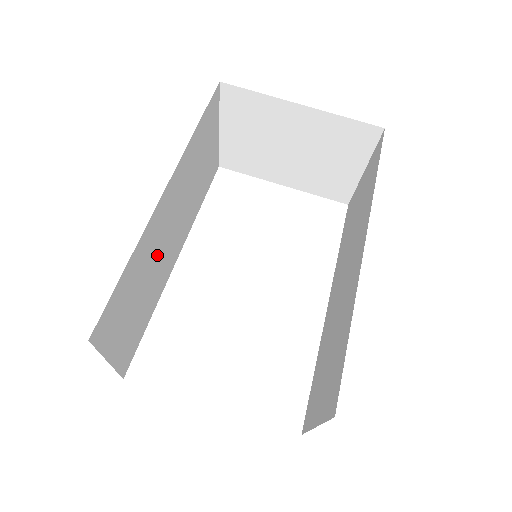
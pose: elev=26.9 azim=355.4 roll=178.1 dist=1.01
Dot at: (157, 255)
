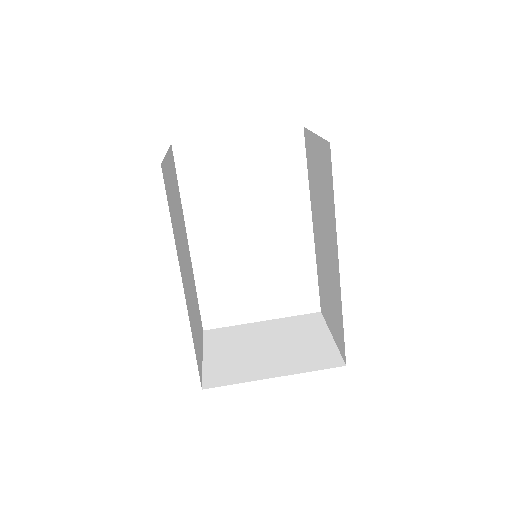
Dot at: (190, 291)
